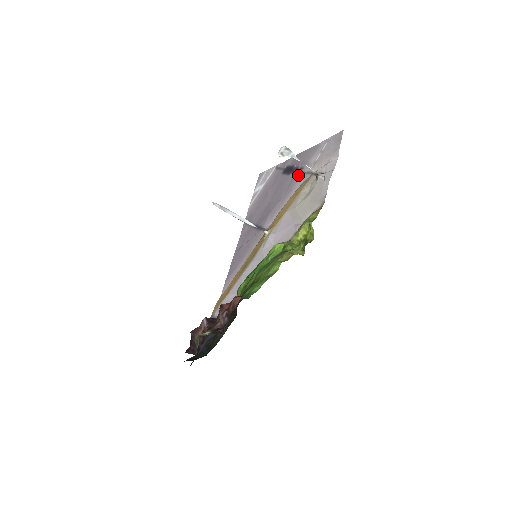
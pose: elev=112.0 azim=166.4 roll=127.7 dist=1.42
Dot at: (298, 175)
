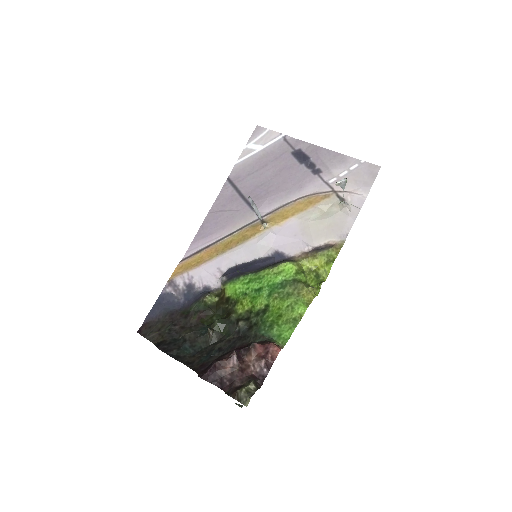
Dot at: (314, 176)
